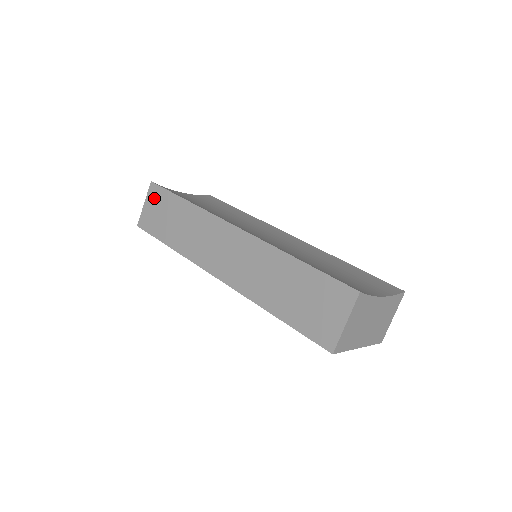
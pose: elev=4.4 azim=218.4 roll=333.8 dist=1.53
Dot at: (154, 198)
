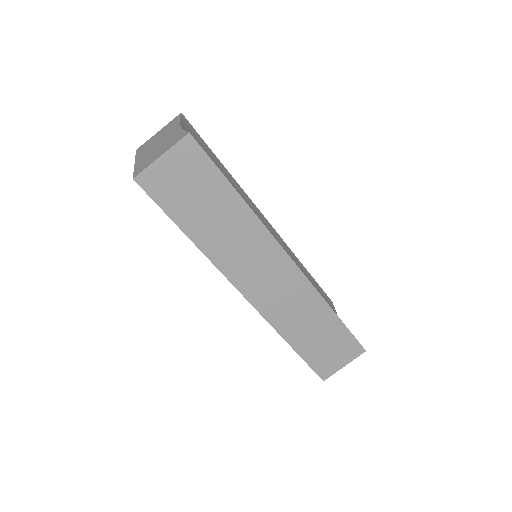
Dot at: (186, 161)
